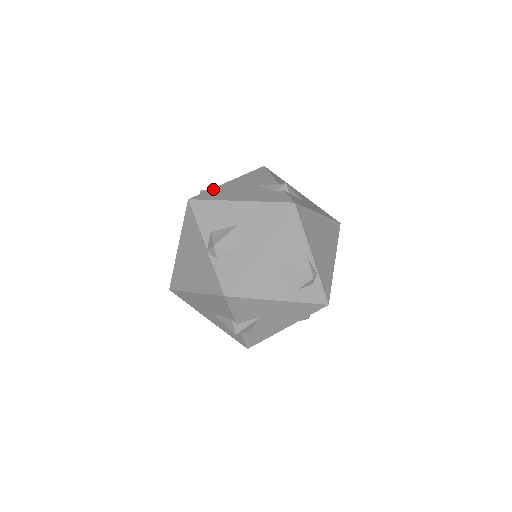
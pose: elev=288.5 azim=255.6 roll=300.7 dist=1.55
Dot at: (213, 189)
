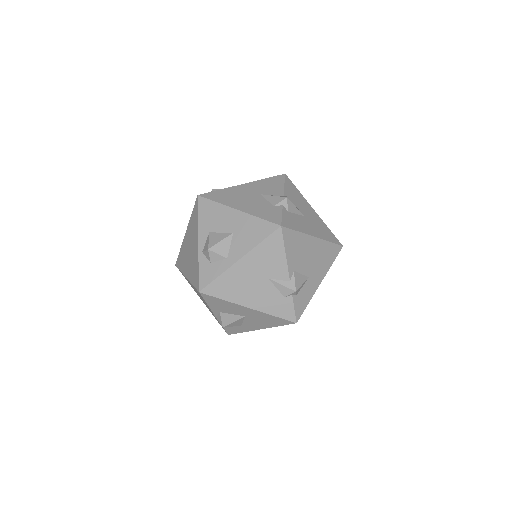
Dot at: (223, 276)
